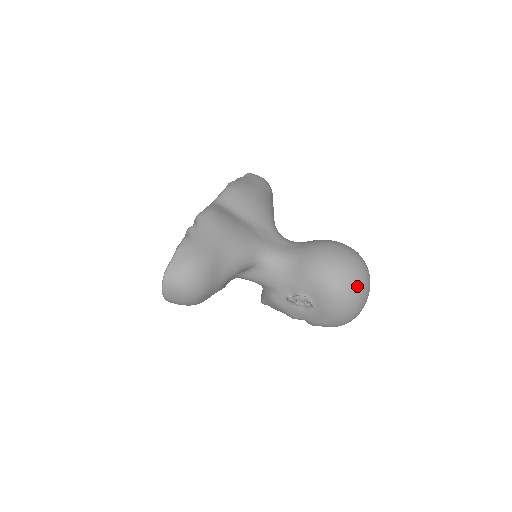
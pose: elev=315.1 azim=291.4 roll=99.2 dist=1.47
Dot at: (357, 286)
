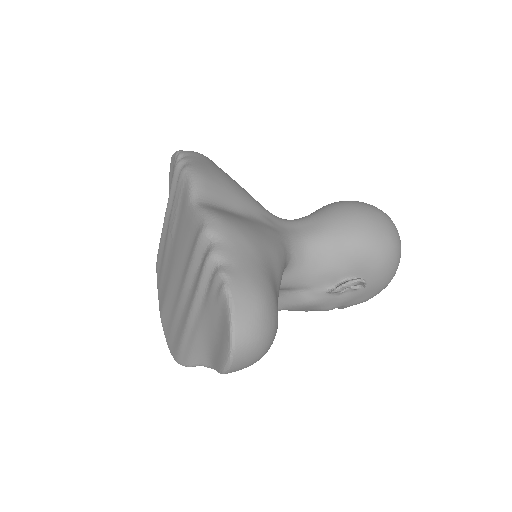
Dot at: (400, 242)
